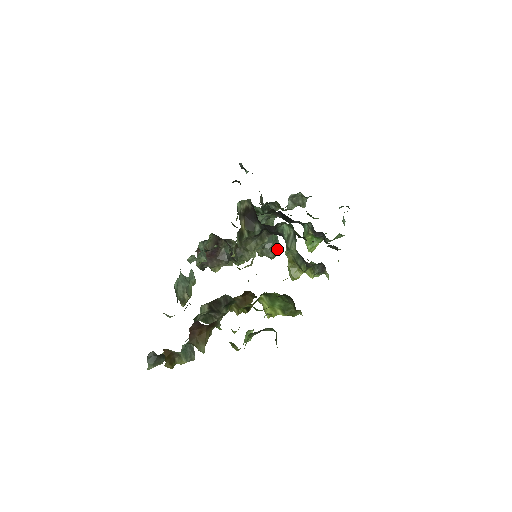
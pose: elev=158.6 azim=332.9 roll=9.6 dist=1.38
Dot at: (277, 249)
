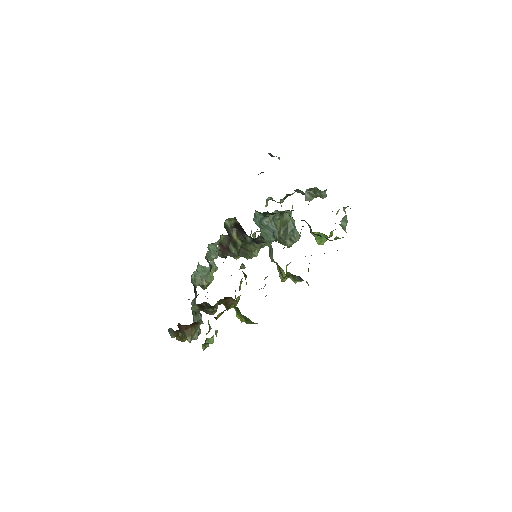
Dot at: (294, 238)
